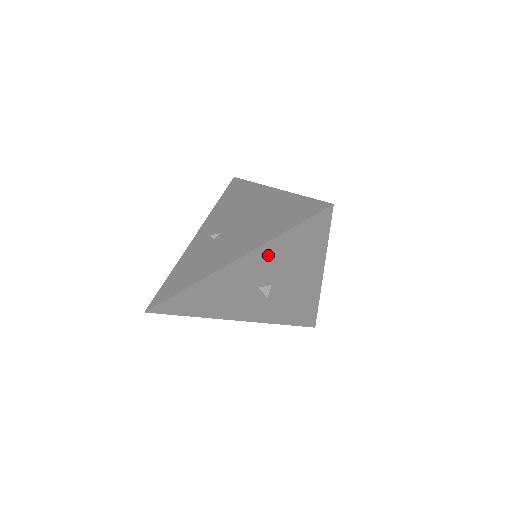
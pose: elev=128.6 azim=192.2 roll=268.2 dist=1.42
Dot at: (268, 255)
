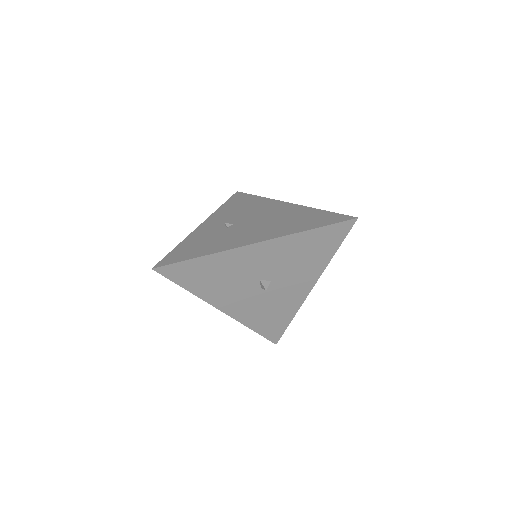
Dot at: (287, 248)
